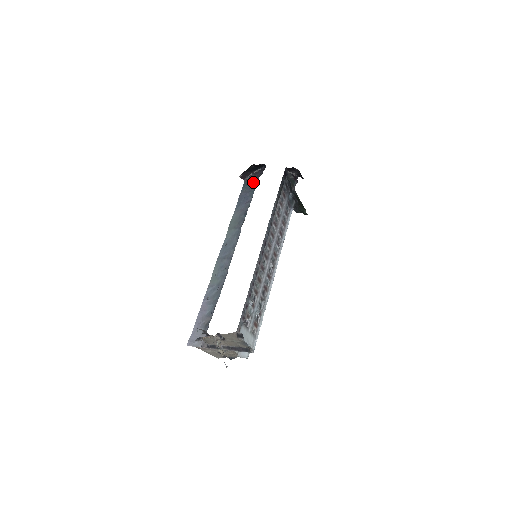
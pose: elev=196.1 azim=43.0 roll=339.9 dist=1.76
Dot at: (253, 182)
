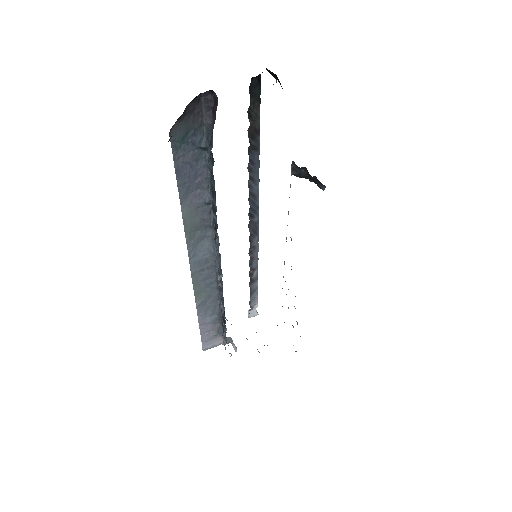
Dot at: (193, 133)
